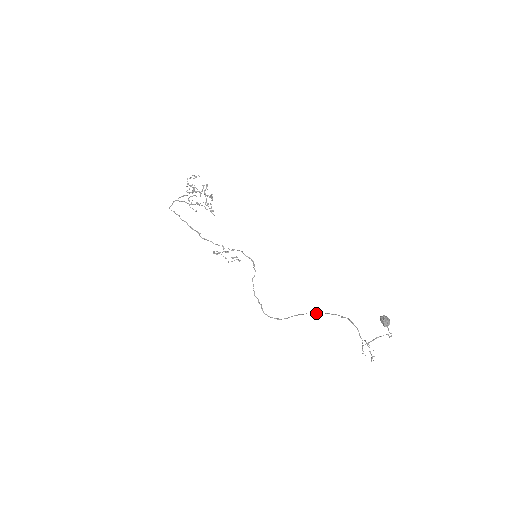
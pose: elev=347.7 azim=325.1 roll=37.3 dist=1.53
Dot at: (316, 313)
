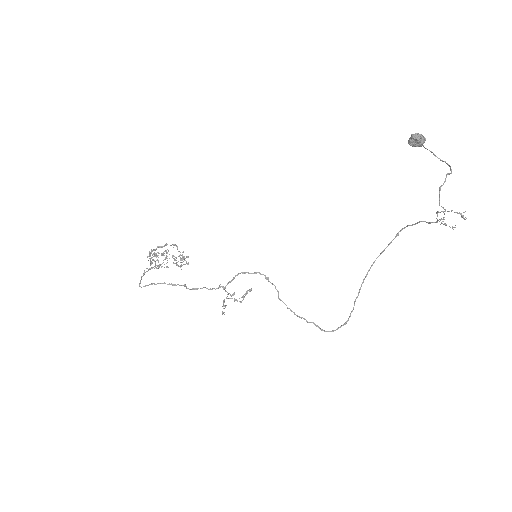
Dot at: (371, 265)
